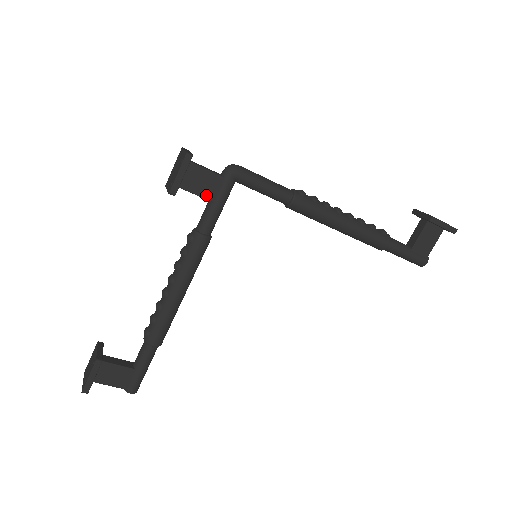
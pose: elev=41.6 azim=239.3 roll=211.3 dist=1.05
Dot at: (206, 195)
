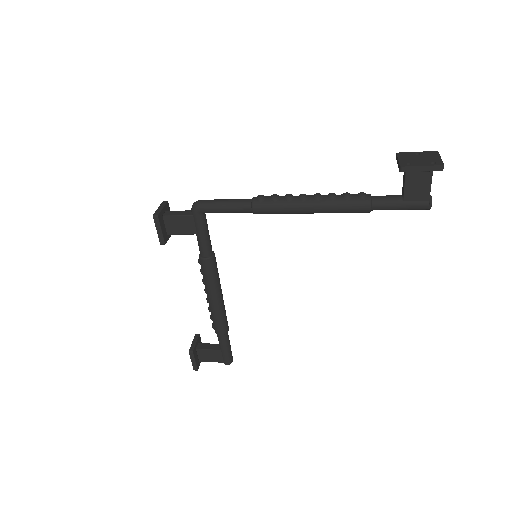
Dot at: (189, 232)
